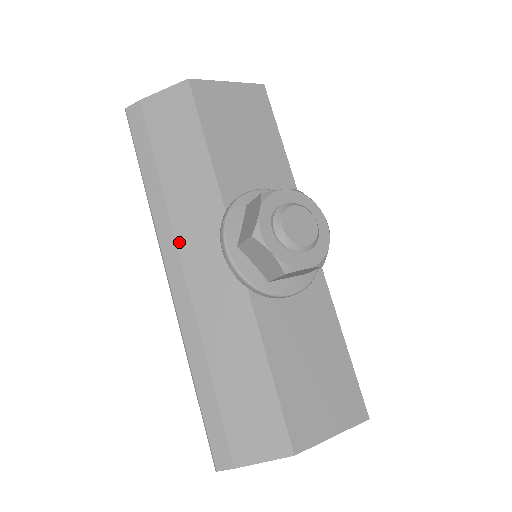
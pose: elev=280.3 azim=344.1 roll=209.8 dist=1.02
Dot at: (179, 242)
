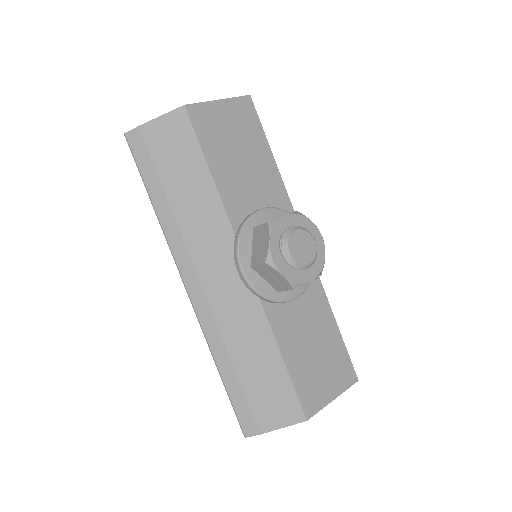
Dot at: (194, 259)
